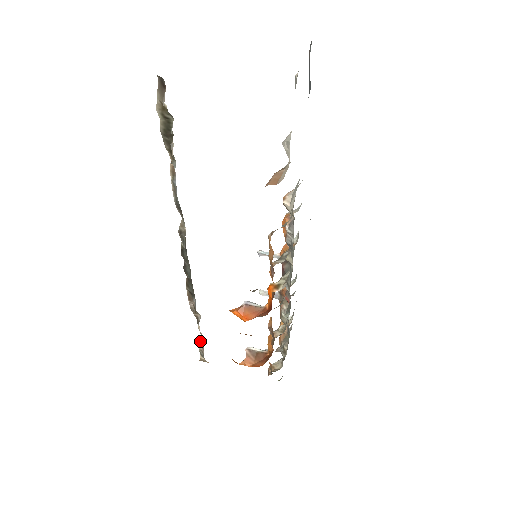
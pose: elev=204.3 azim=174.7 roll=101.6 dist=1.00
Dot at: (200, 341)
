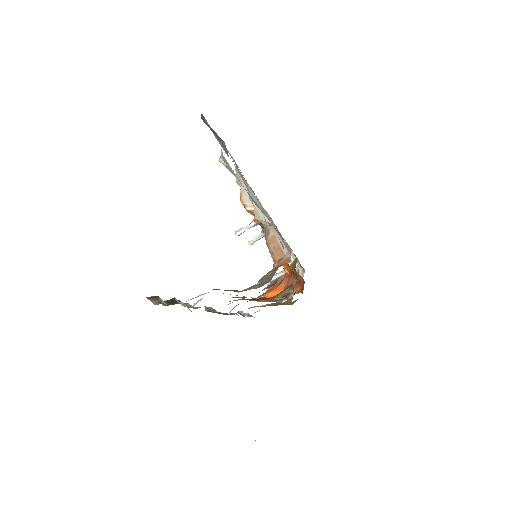
Dot at: (245, 314)
